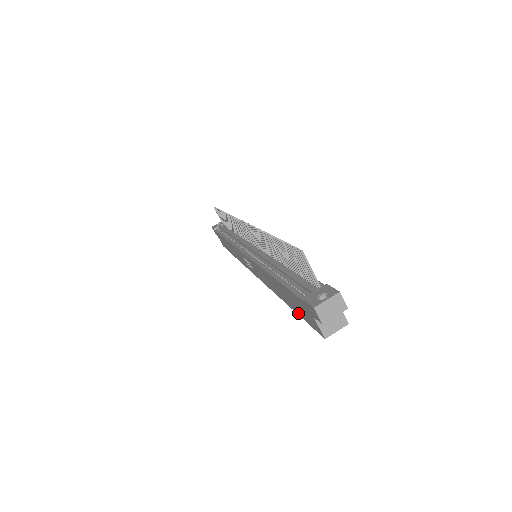
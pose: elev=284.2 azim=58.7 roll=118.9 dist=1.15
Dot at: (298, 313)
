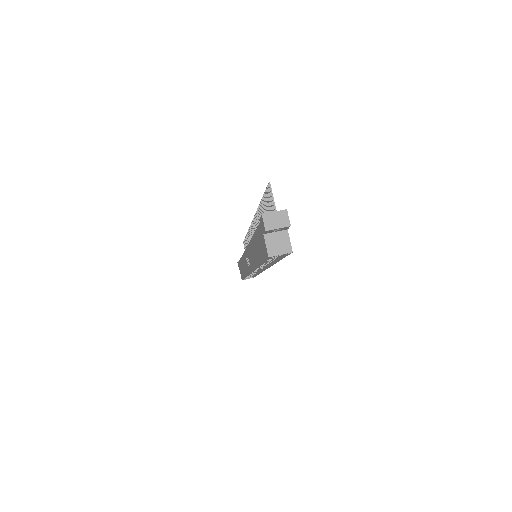
Dot at: (261, 259)
